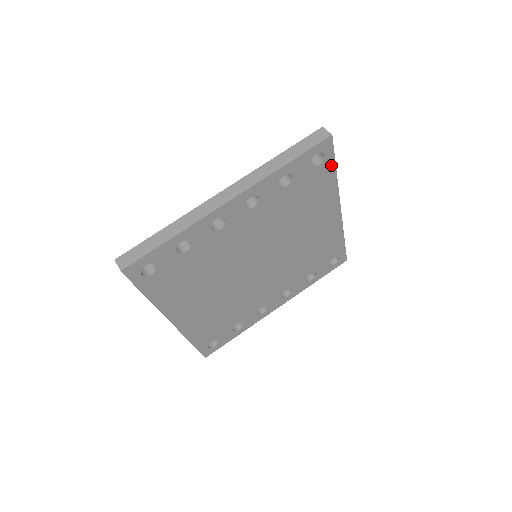
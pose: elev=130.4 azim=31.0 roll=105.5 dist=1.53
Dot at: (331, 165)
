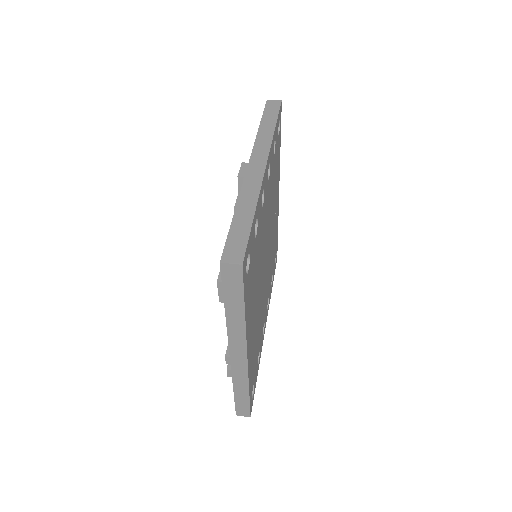
Dot at: (280, 136)
